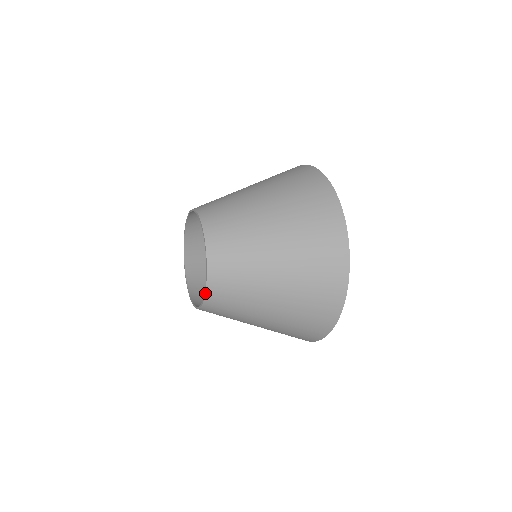
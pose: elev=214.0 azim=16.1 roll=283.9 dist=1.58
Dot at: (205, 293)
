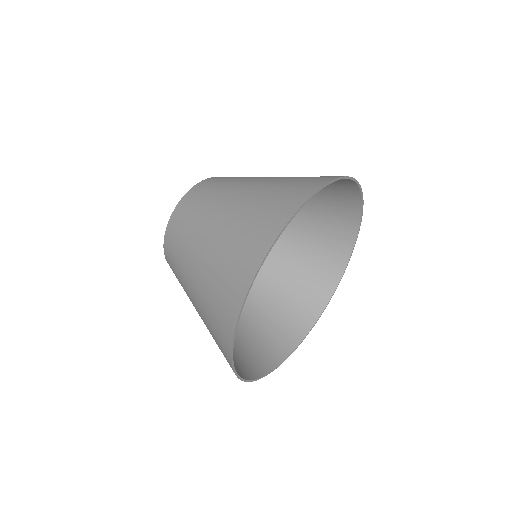
Dot at: occluded
